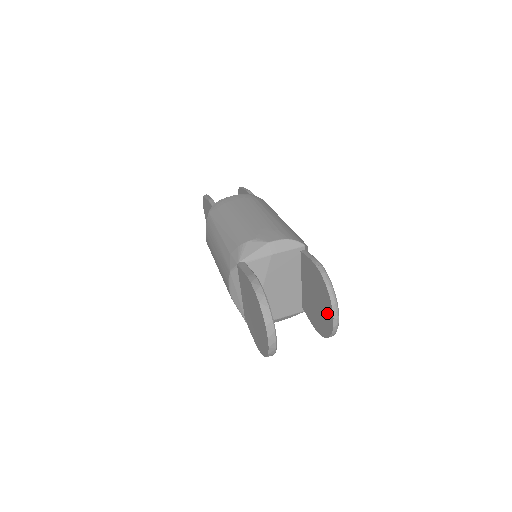
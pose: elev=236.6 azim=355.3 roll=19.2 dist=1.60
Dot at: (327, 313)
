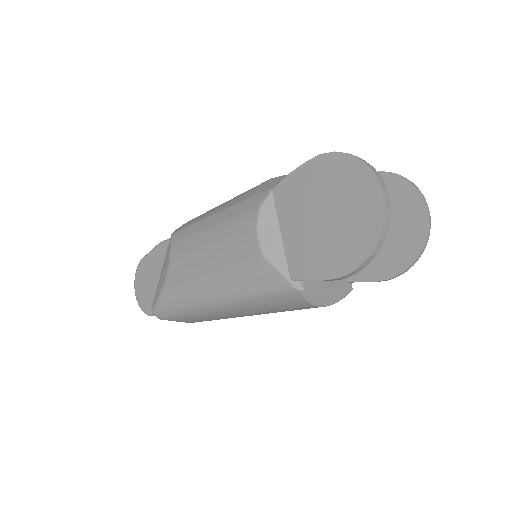
Dot at: (409, 212)
